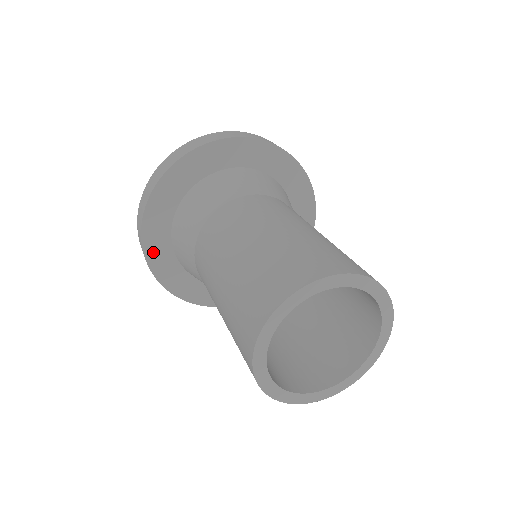
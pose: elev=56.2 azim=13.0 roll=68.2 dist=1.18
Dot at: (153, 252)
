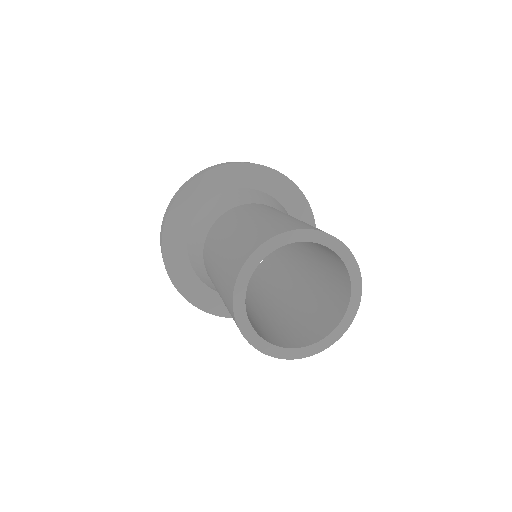
Dot at: (210, 306)
